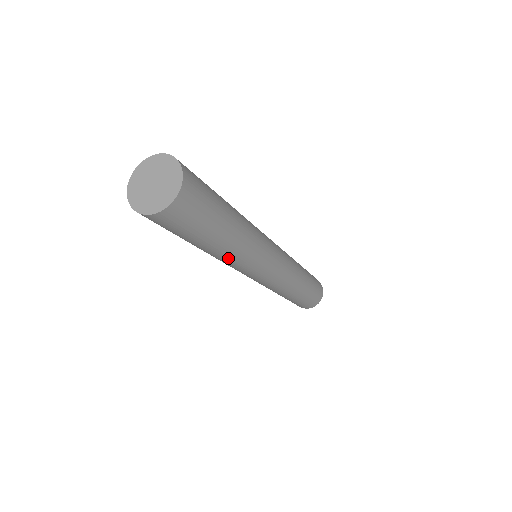
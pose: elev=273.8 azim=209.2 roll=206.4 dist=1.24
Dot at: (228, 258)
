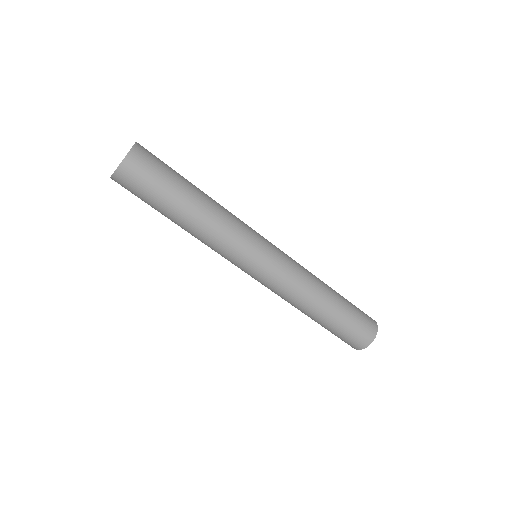
Dot at: (200, 237)
